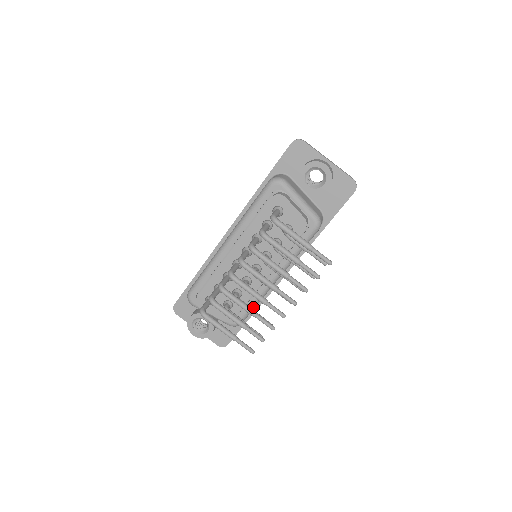
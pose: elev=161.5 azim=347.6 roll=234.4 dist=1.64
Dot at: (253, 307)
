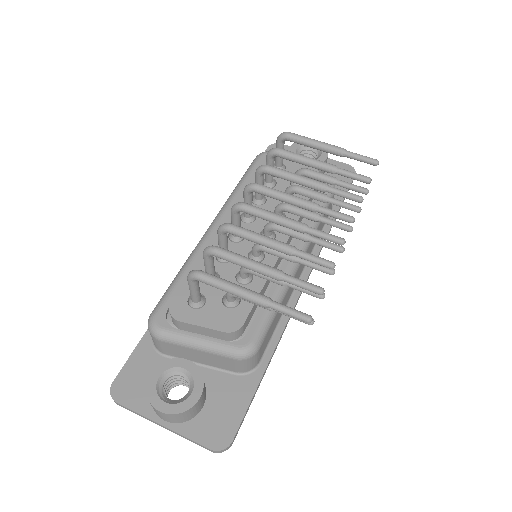
Dot at: occluded
